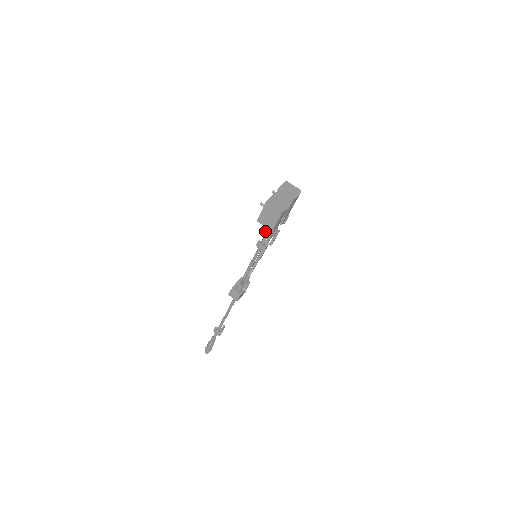
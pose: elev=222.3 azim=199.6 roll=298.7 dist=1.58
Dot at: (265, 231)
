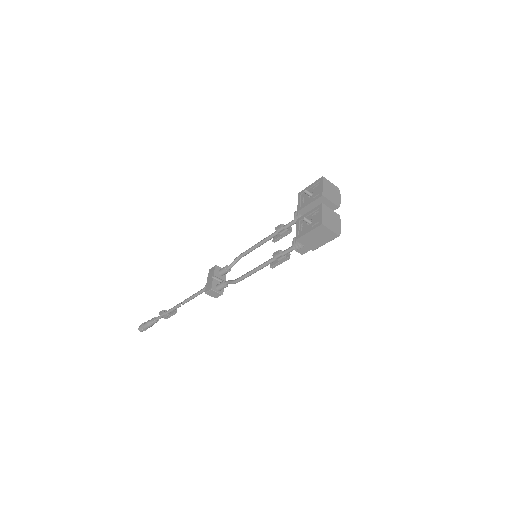
Dot at: (299, 247)
